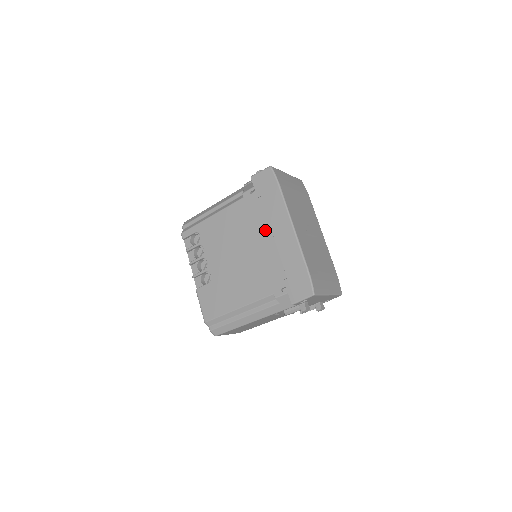
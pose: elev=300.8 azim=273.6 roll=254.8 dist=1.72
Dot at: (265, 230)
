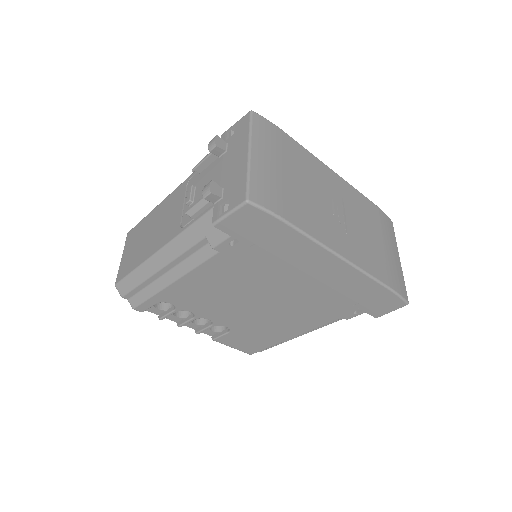
Dot at: (291, 275)
